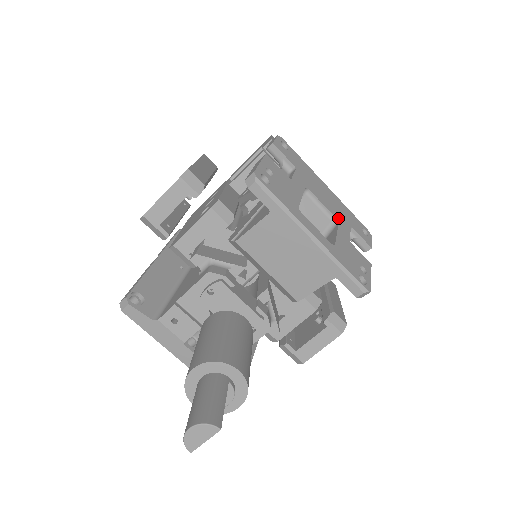
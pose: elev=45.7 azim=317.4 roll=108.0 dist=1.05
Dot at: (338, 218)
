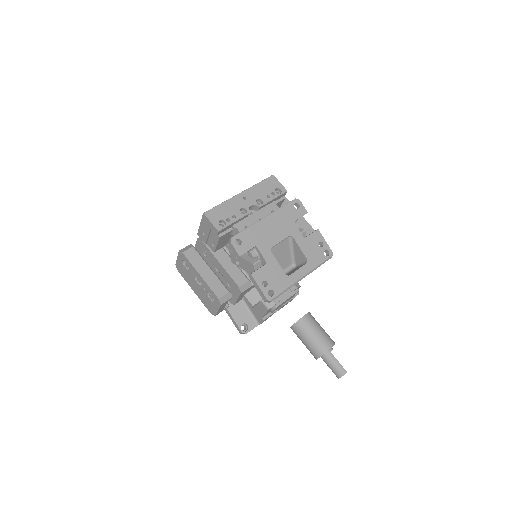
Dot at: (289, 233)
